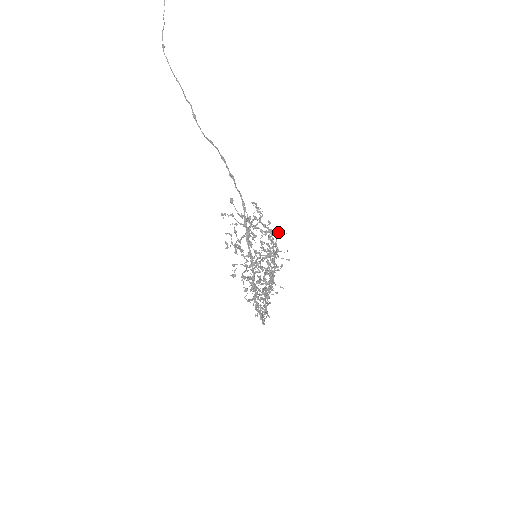
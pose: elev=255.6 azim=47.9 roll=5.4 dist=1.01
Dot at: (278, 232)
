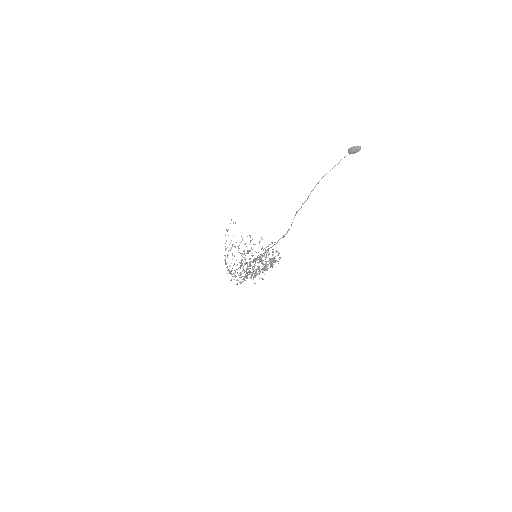
Dot at: (276, 260)
